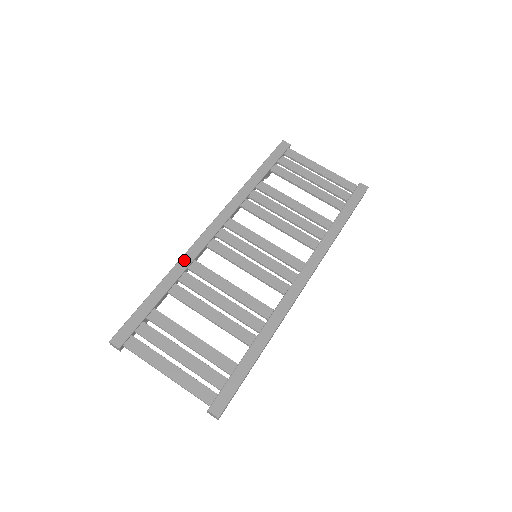
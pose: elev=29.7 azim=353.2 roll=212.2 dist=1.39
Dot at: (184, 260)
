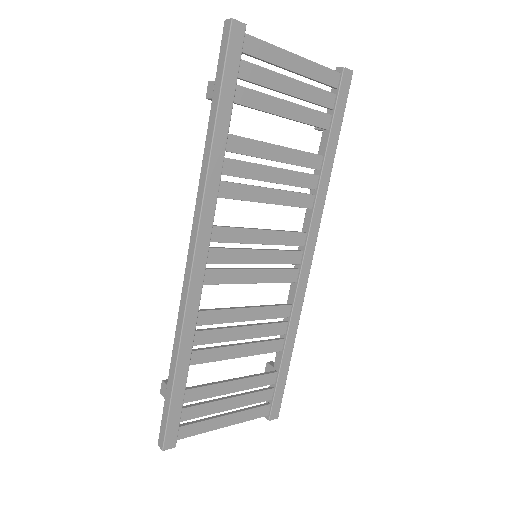
Dot at: (188, 322)
